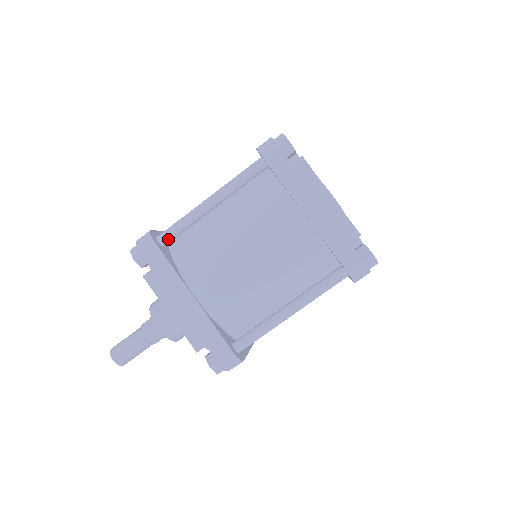
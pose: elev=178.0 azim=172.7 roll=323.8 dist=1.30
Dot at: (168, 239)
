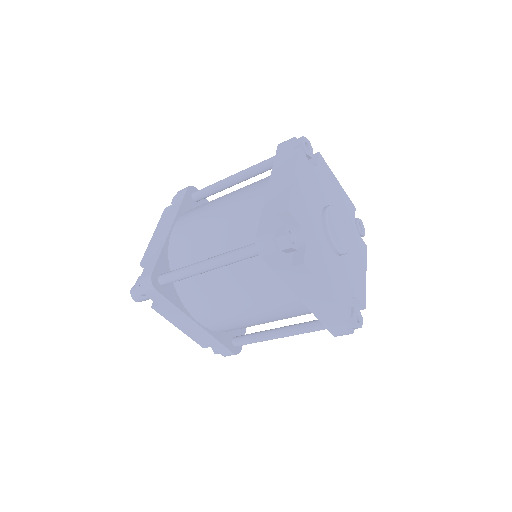
Dot at: occluded
